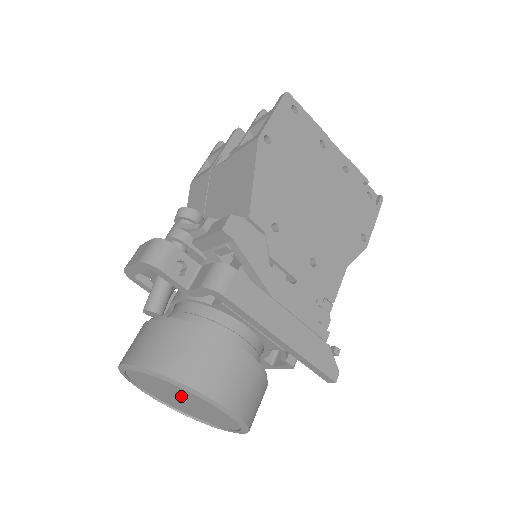
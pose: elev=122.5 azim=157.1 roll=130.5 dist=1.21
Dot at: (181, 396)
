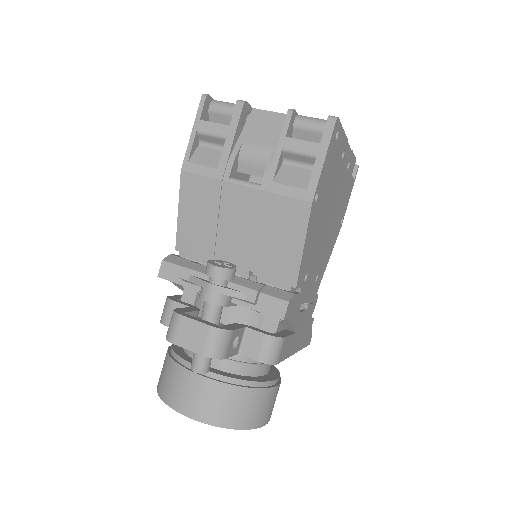
Dot at: occluded
